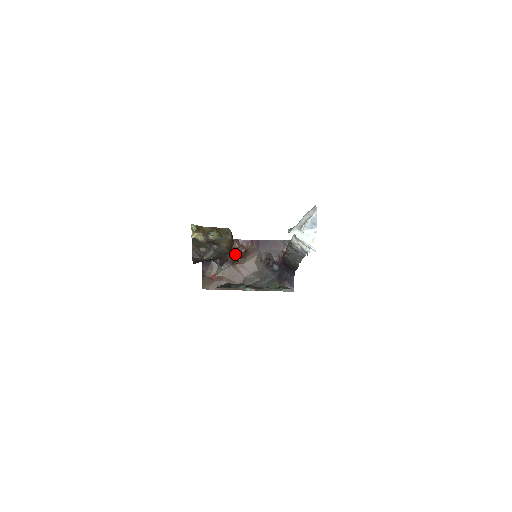
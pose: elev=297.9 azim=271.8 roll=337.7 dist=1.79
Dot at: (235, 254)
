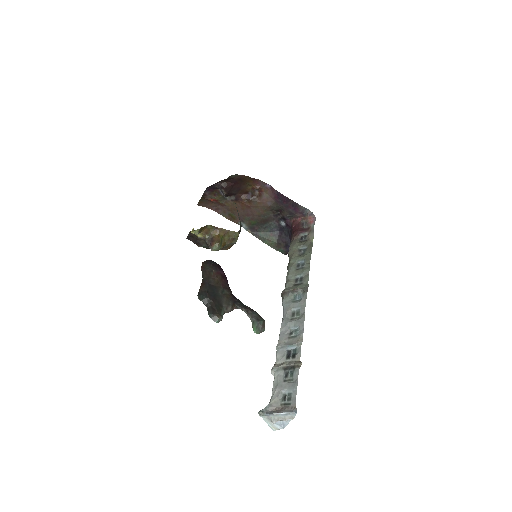
Dot at: (247, 190)
